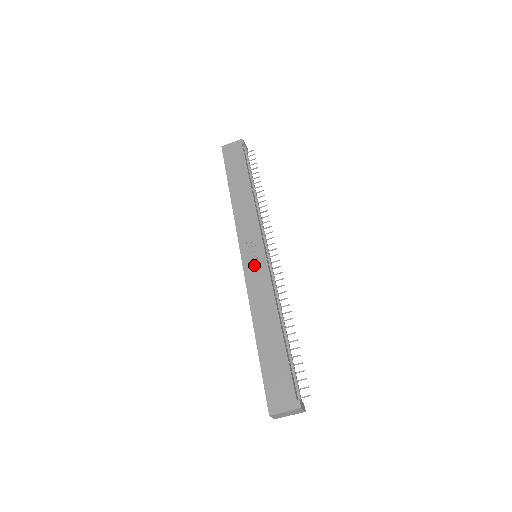
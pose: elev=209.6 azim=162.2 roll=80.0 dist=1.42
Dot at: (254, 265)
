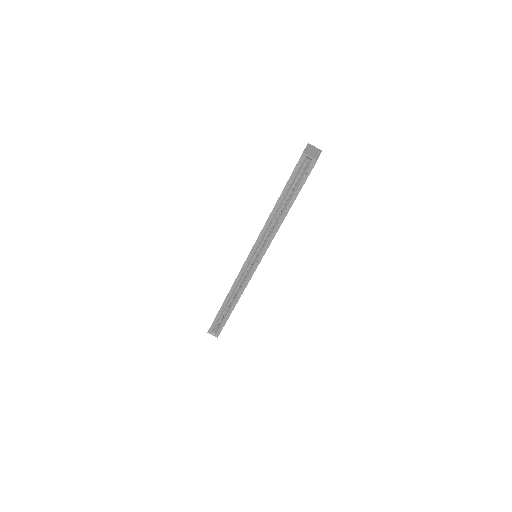
Dot at: occluded
